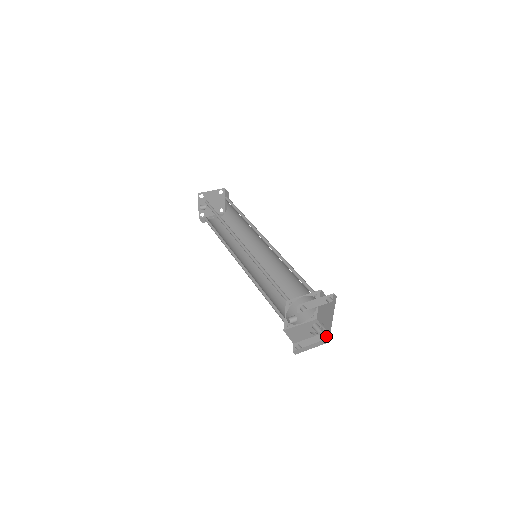
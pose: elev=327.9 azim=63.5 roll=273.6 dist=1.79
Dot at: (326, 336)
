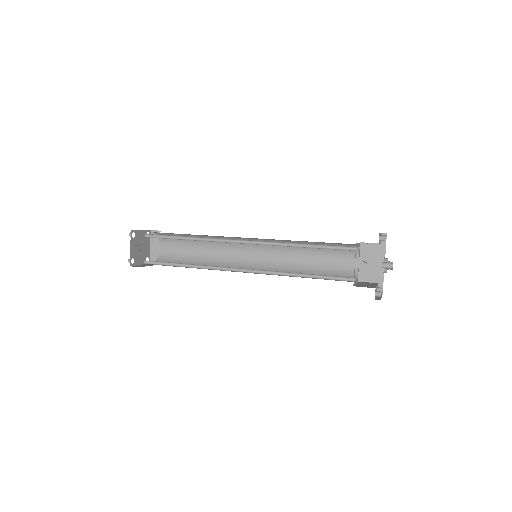
Dot at: occluded
